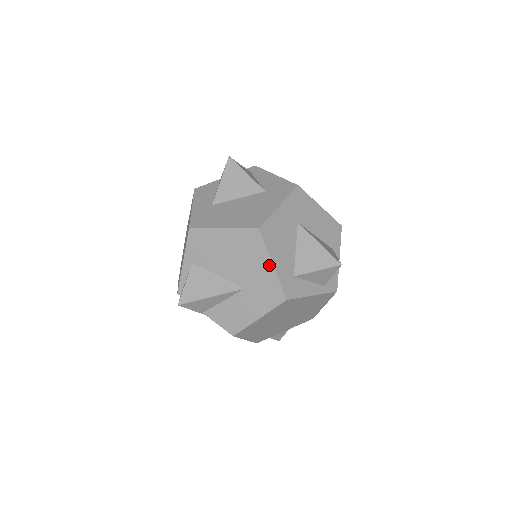
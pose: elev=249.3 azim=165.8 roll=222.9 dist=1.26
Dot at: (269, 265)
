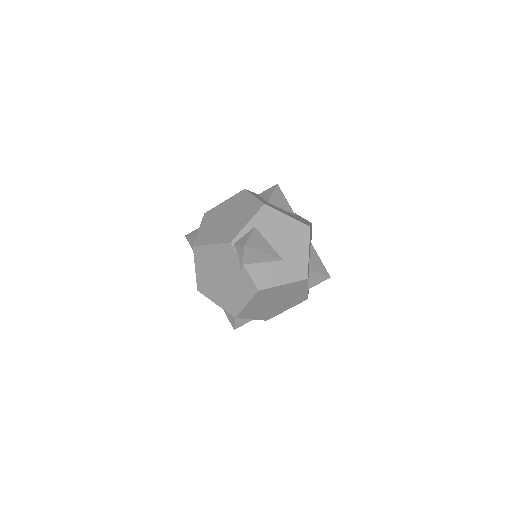
Dot at: (307, 252)
